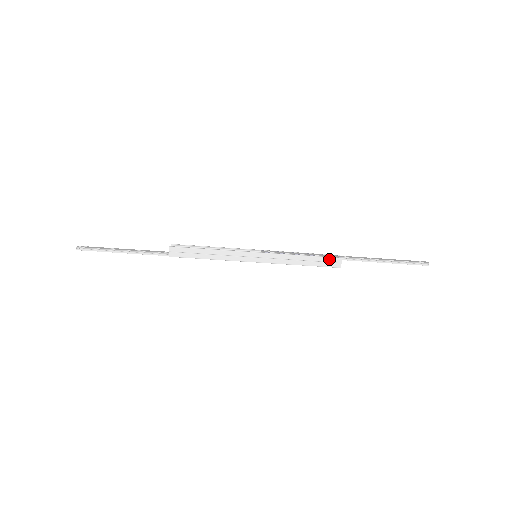
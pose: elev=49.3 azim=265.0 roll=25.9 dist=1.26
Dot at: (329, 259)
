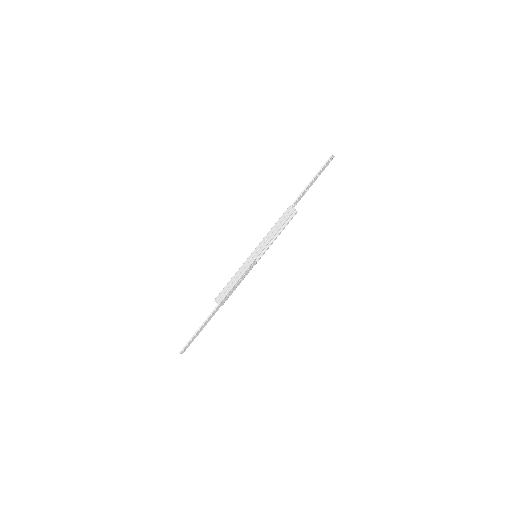
Dot at: (285, 213)
